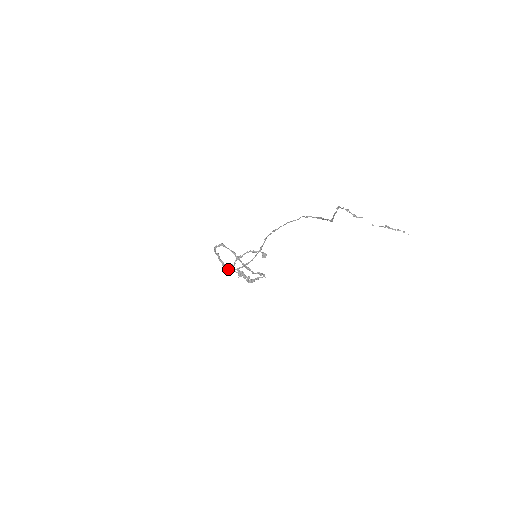
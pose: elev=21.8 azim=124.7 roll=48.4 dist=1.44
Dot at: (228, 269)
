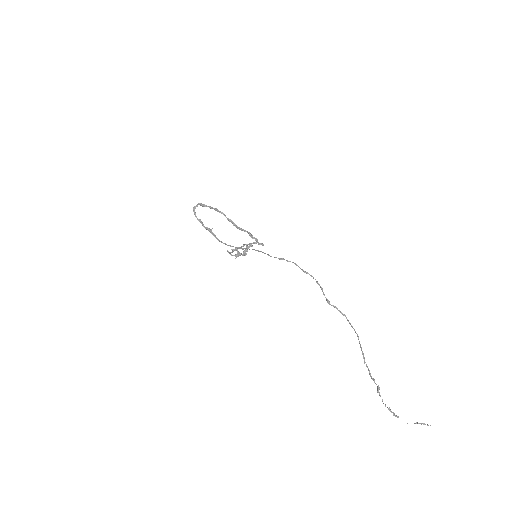
Dot at: (219, 241)
